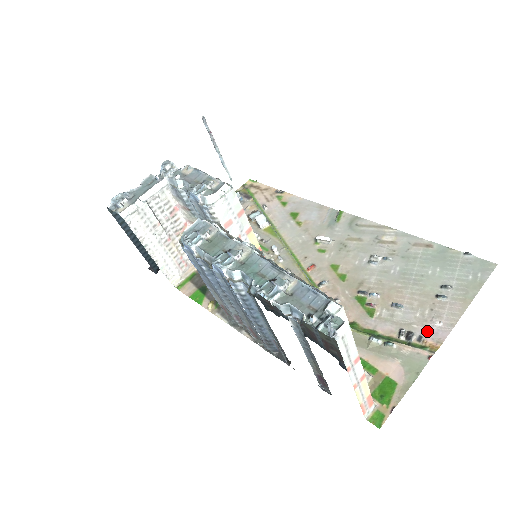
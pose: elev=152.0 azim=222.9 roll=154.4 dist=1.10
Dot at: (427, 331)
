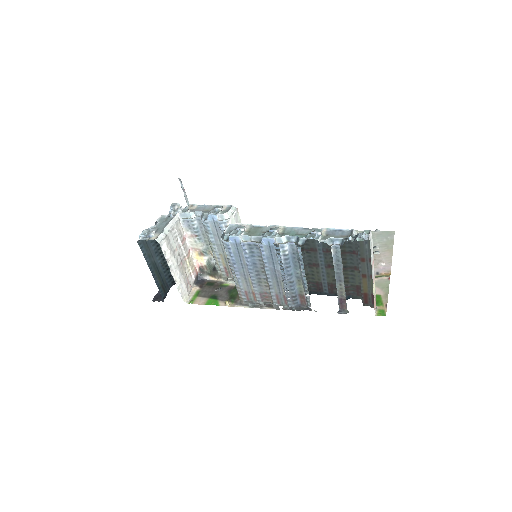
Dot at: (379, 269)
